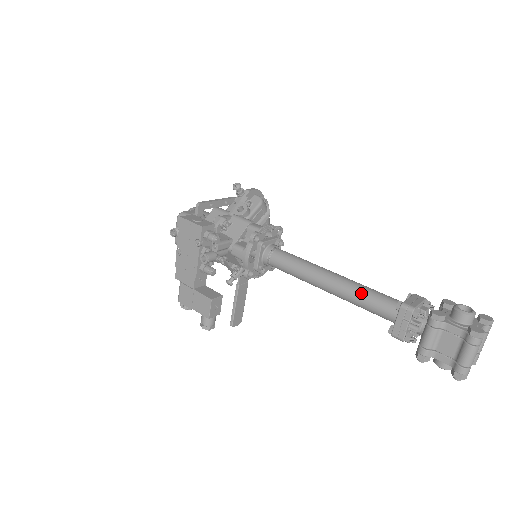
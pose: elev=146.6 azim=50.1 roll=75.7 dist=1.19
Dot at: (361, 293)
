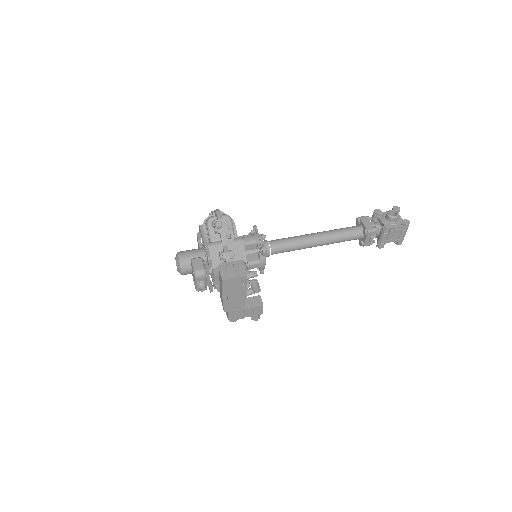
Dot at: (339, 237)
